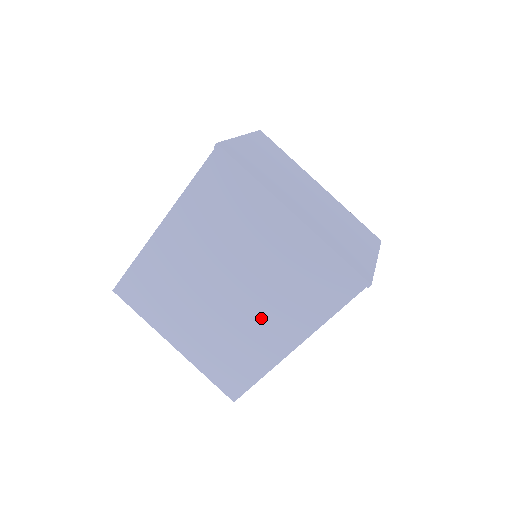
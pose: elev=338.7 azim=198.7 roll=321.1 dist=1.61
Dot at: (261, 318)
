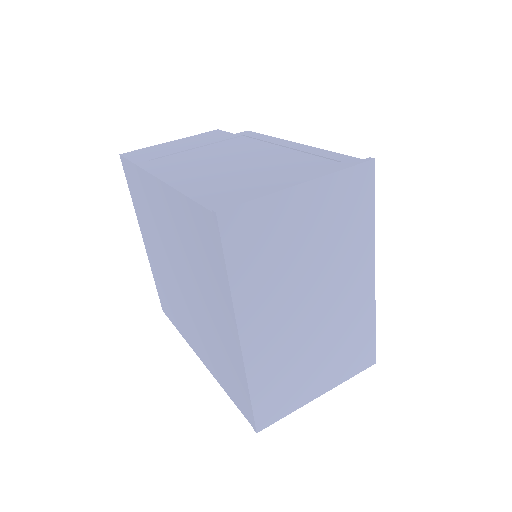
Dot at: (191, 322)
